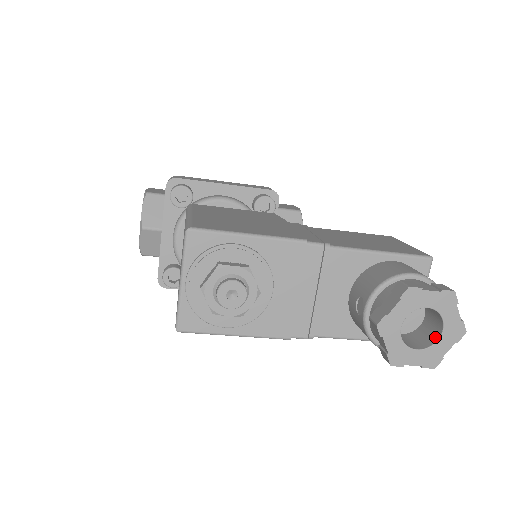
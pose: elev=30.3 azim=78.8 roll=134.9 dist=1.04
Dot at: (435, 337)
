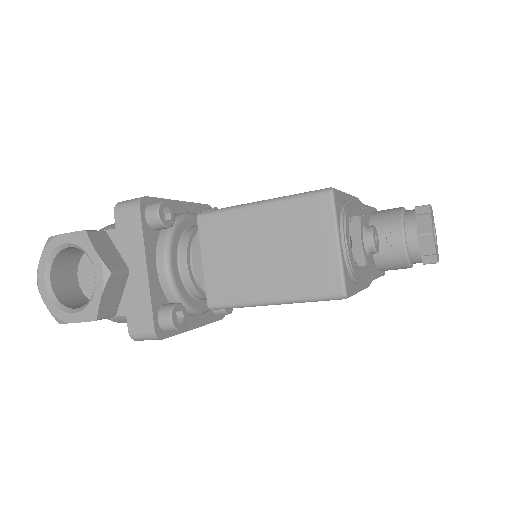
Dot at: occluded
